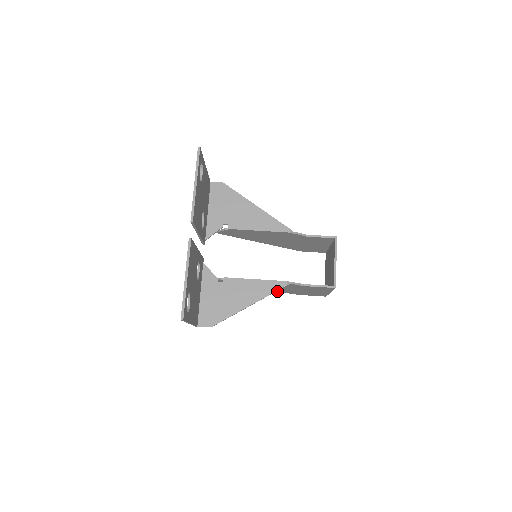
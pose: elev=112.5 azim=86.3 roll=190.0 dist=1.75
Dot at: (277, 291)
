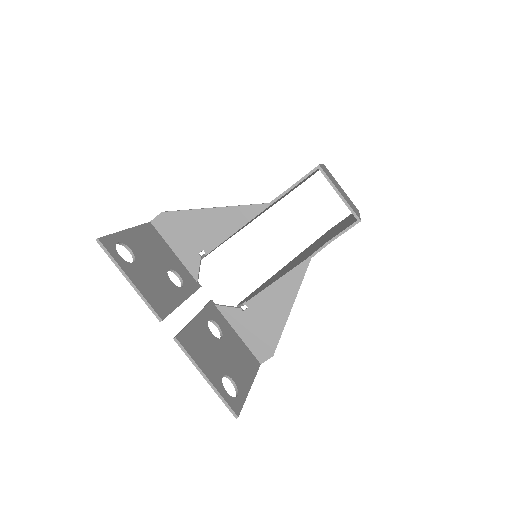
Dot at: occluded
